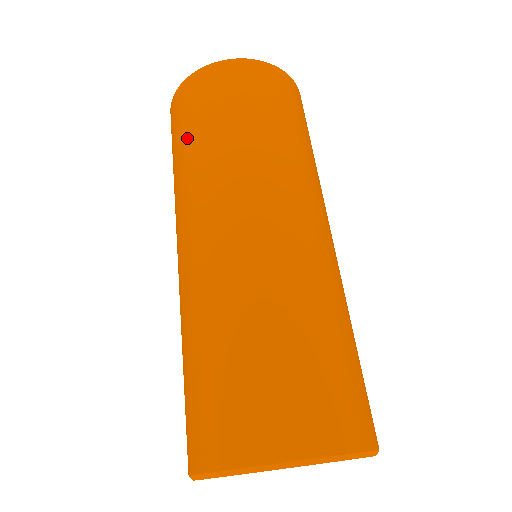
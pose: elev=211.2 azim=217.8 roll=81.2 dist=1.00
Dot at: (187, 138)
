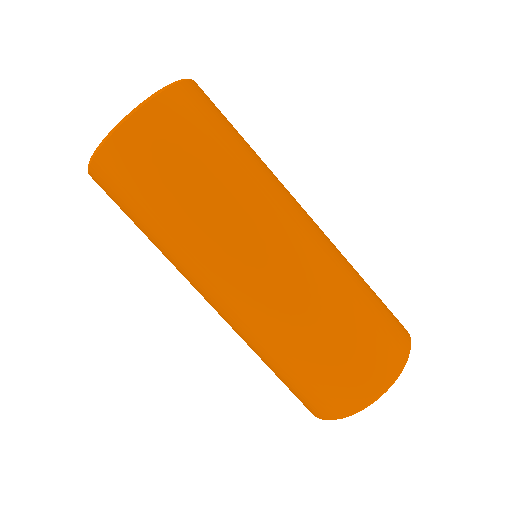
Dot at: (162, 203)
